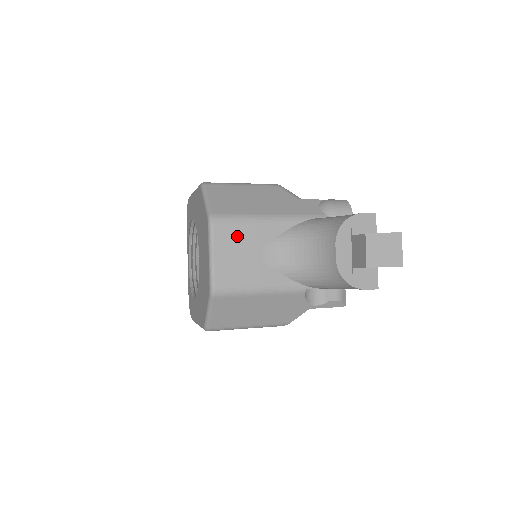
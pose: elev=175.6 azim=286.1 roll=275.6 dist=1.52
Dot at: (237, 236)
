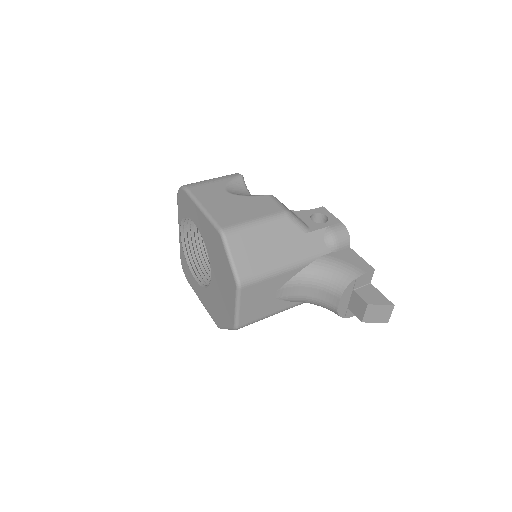
Dot at: (259, 290)
